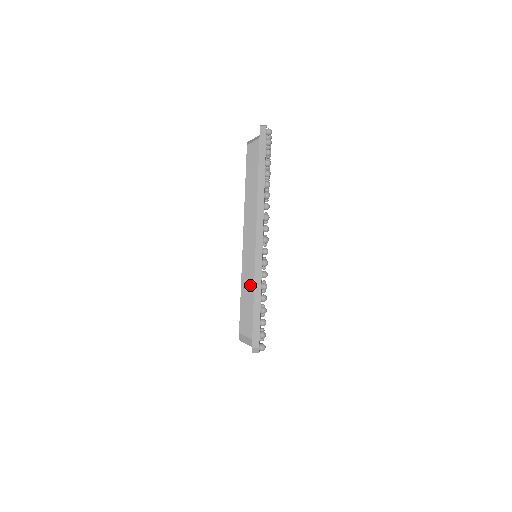
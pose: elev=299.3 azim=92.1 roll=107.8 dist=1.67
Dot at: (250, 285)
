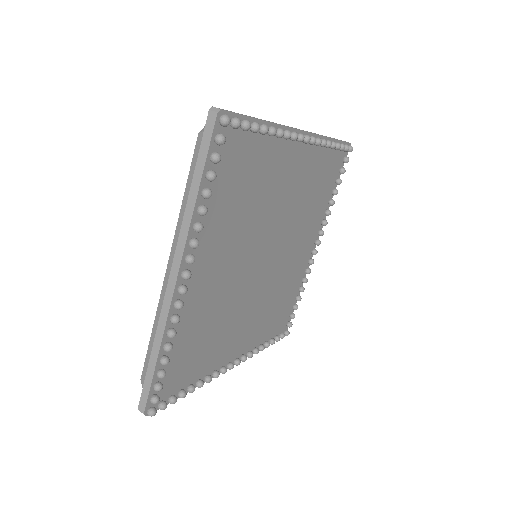
Dot at: occluded
